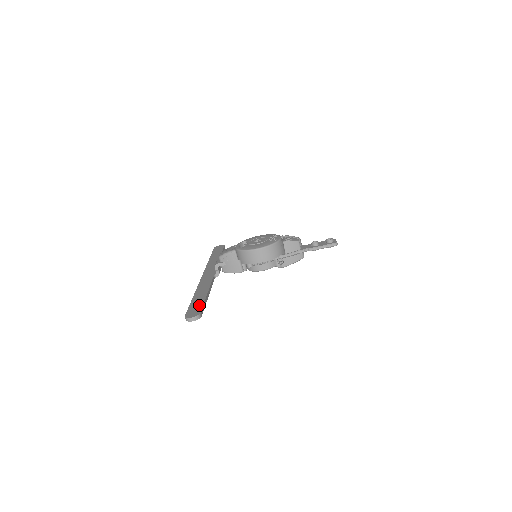
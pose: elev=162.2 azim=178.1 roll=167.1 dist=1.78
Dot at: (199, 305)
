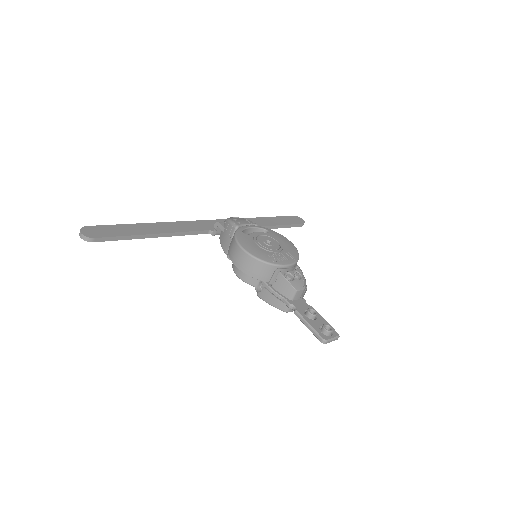
Dot at: (117, 232)
